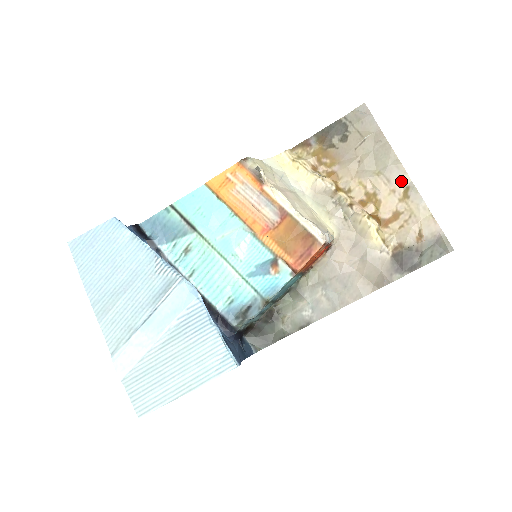
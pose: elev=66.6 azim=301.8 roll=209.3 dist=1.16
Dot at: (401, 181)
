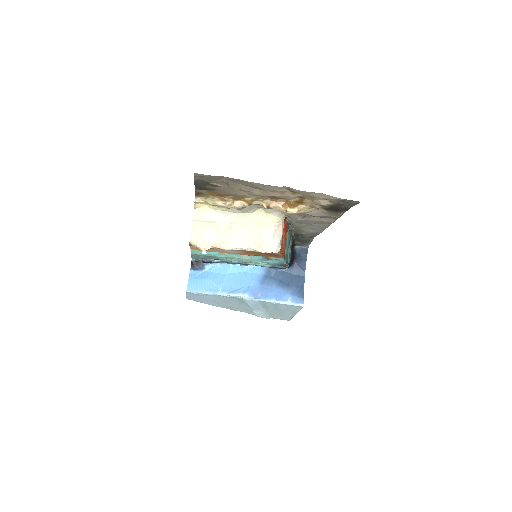
Dot at: (280, 189)
